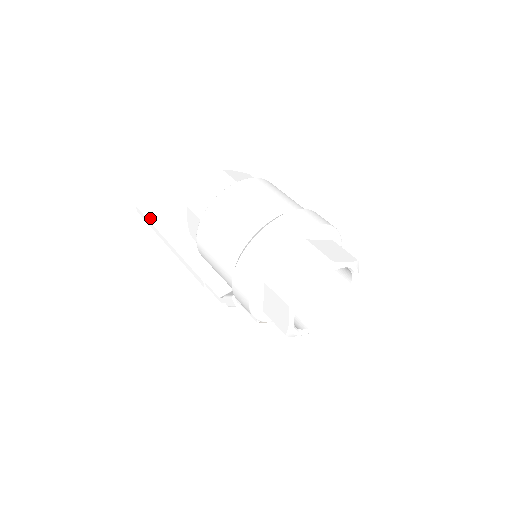
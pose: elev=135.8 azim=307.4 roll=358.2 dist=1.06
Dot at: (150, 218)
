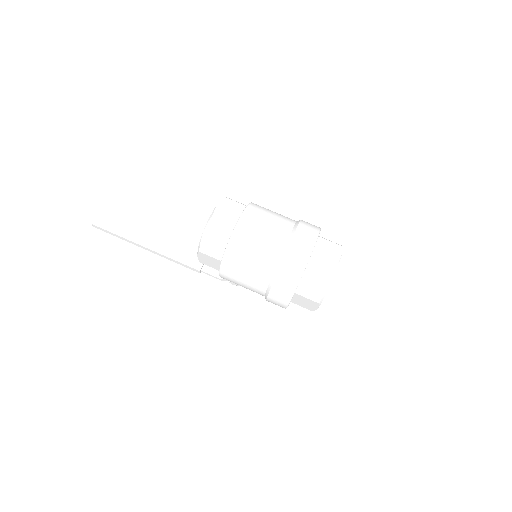
Dot at: (114, 231)
